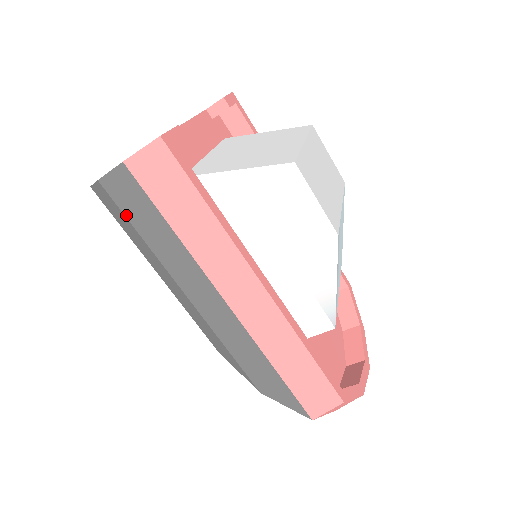
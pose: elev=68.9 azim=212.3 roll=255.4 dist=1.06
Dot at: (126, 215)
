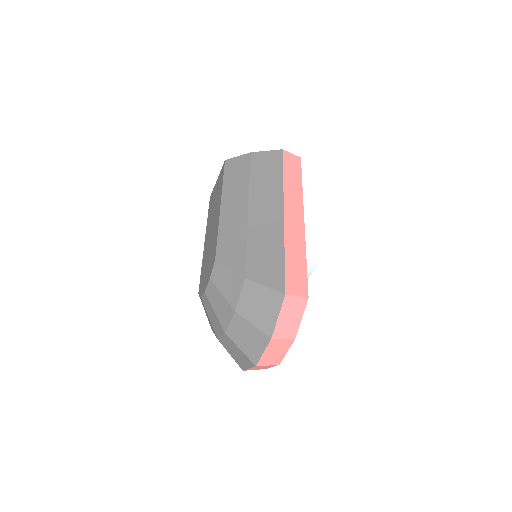
Dot at: (252, 167)
